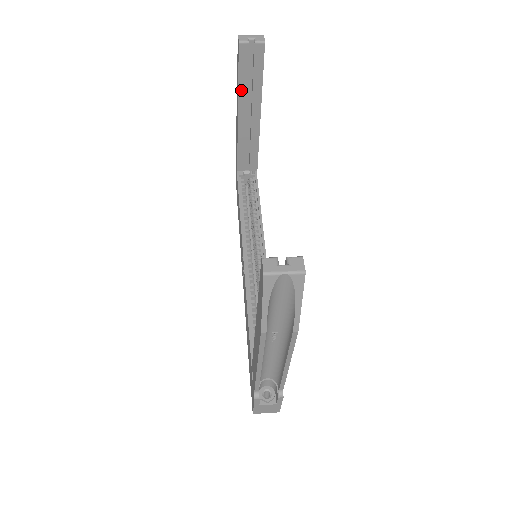
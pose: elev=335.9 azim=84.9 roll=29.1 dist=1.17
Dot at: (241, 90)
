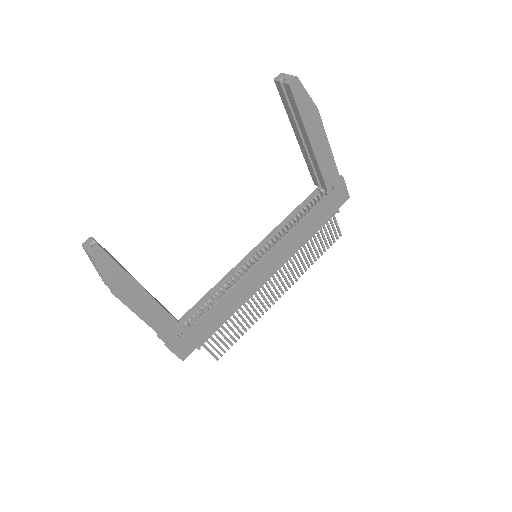
Dot at: (290, 118)
